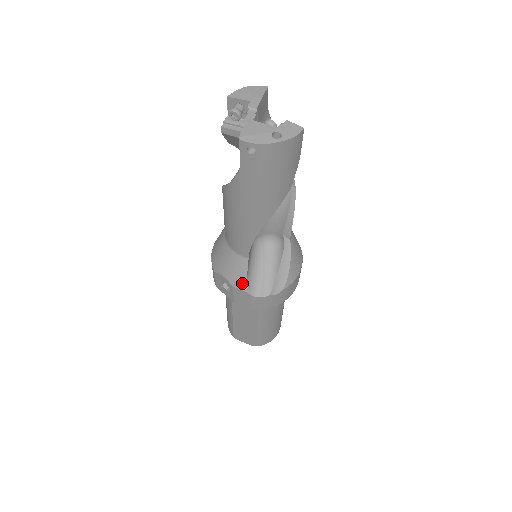
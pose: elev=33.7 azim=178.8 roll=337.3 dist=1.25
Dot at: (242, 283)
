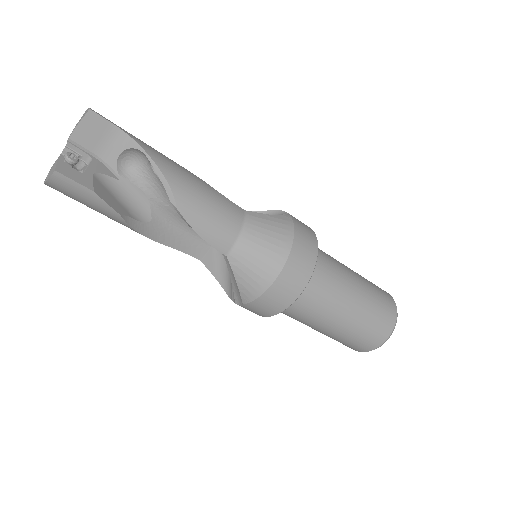
Dot at: (219, 280)
